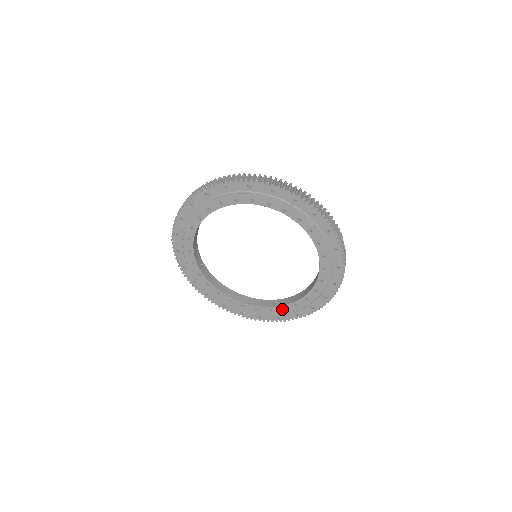
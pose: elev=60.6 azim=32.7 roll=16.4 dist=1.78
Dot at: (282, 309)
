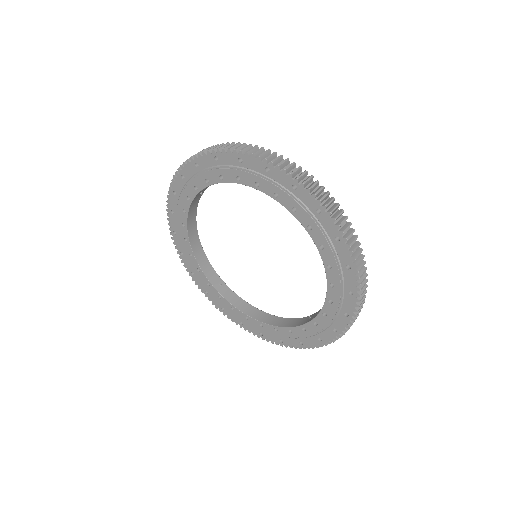
Dot at: (315, 325)
